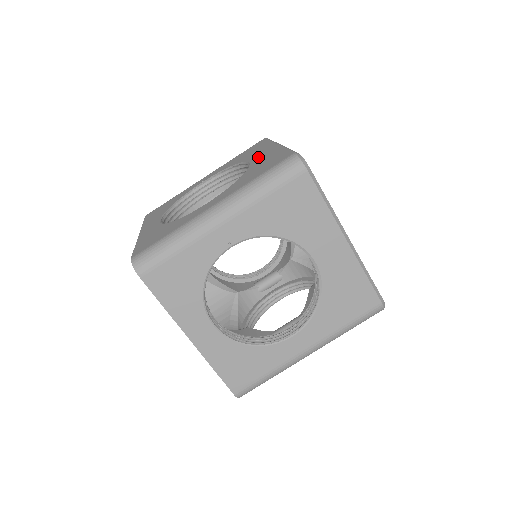
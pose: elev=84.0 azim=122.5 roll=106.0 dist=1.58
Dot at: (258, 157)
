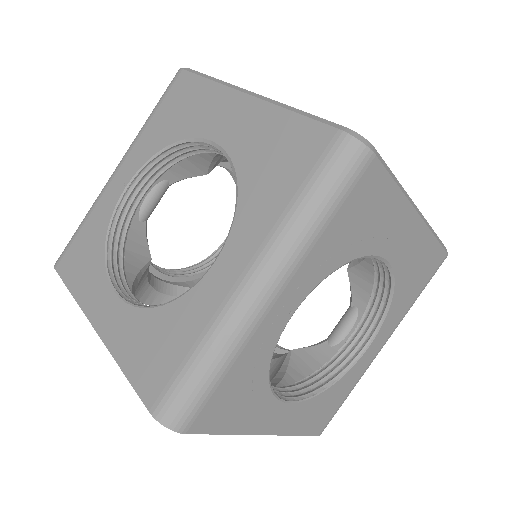
Dot at: occluded
